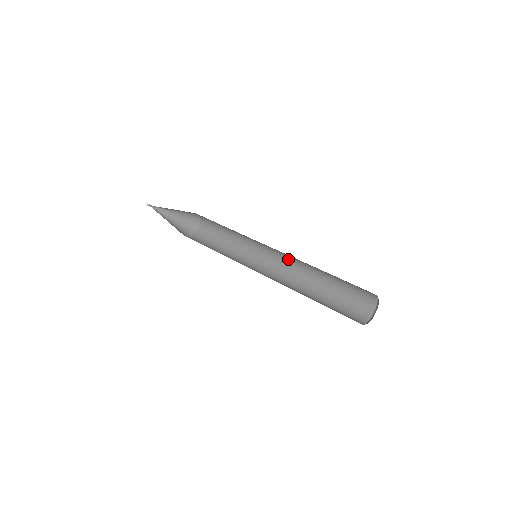
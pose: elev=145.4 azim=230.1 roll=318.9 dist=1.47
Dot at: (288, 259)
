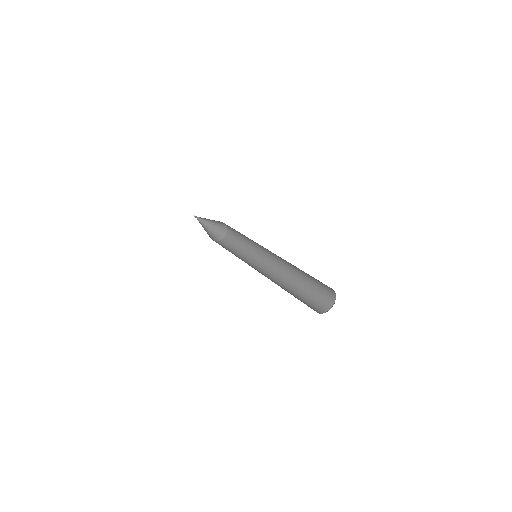
Dot at: (277, 270)
